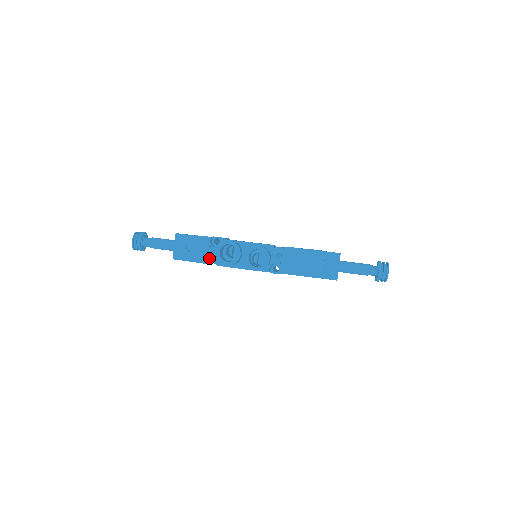
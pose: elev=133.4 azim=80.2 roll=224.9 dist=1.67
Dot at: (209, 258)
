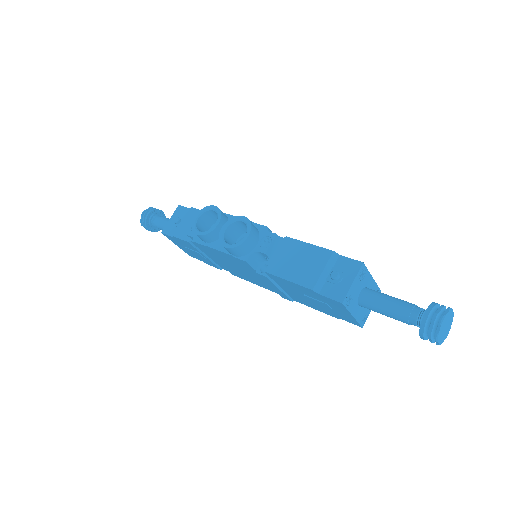
Dot at: (190, 231)
